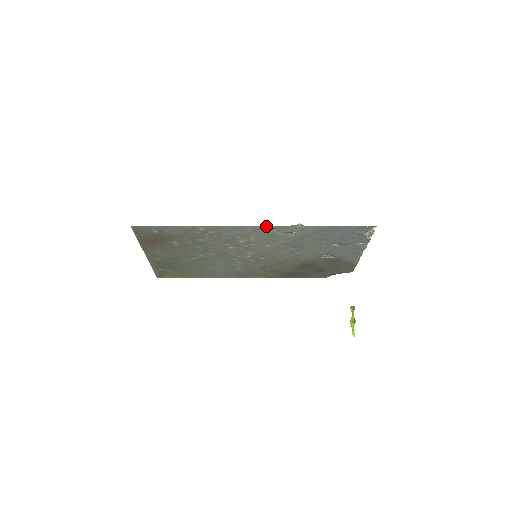
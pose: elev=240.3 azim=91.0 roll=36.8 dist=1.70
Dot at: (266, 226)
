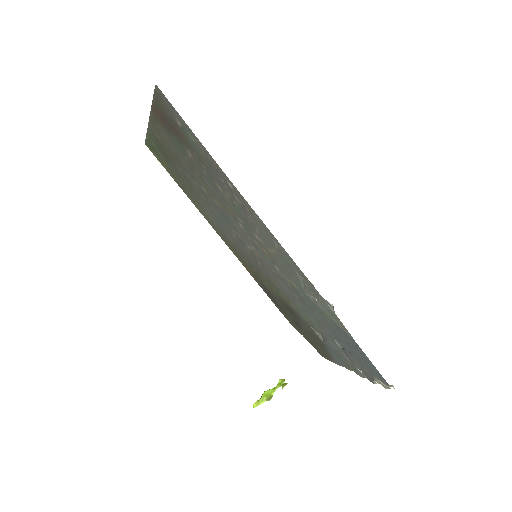
Dot at: occluded
